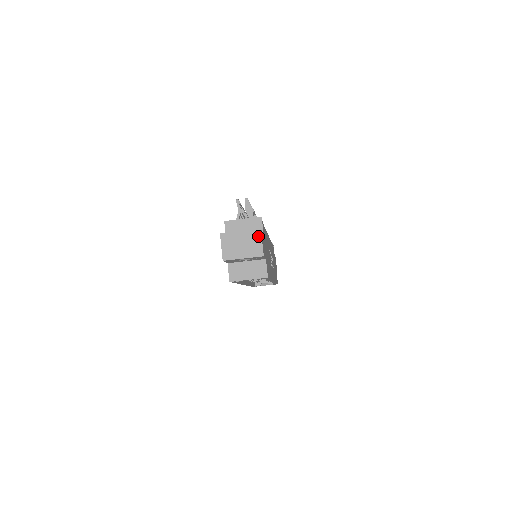
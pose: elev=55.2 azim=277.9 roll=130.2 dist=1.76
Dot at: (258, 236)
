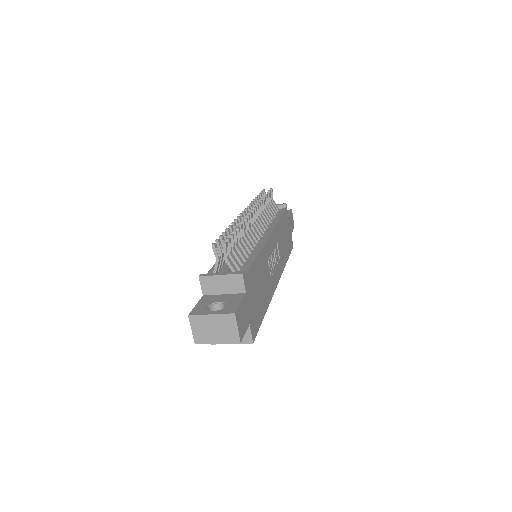
Dot at: (232, 321)
